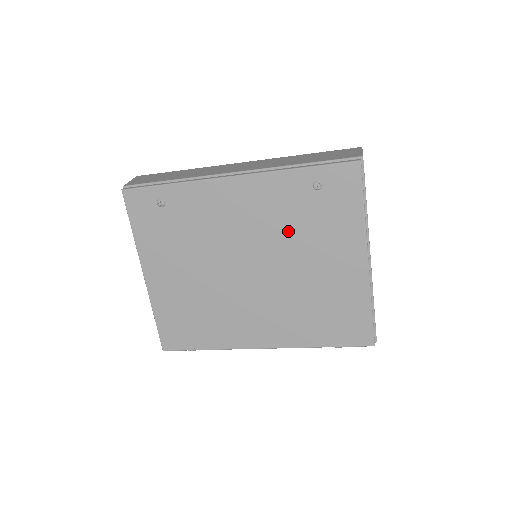
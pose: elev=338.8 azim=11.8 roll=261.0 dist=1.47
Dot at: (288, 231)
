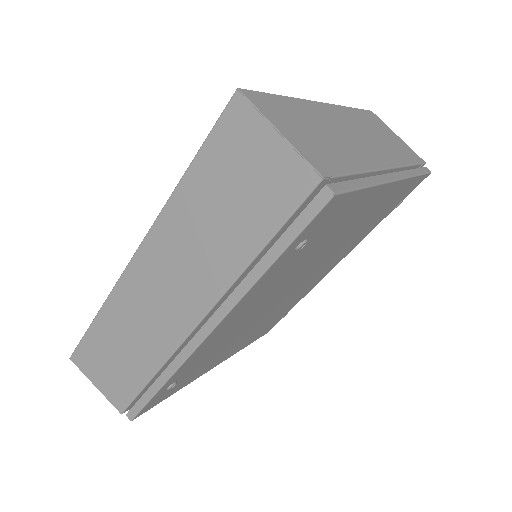
Dot at: (300, 266)
